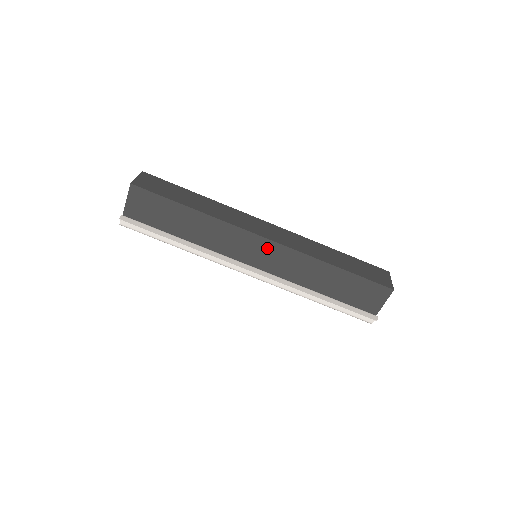
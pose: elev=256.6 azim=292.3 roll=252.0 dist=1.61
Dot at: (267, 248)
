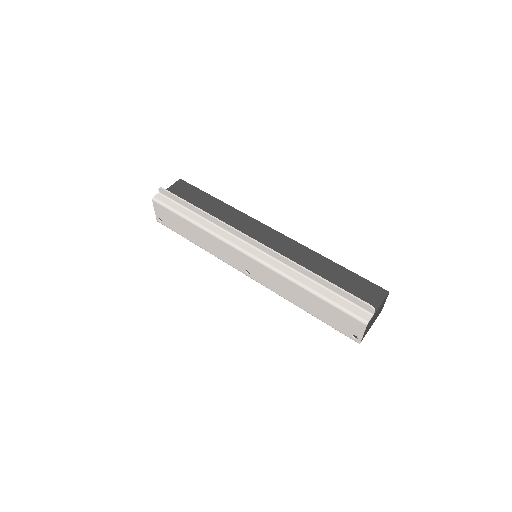
Dot at: (272, 237)
